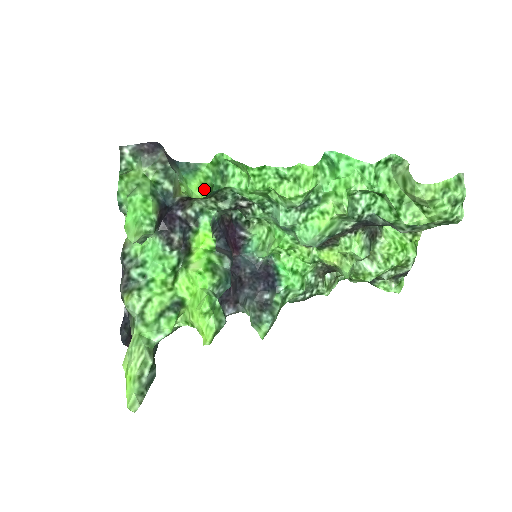
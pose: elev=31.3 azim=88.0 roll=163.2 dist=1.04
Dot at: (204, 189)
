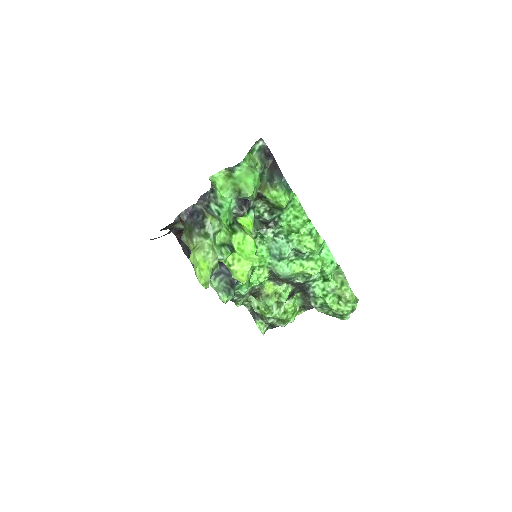
Dot at: occluded
